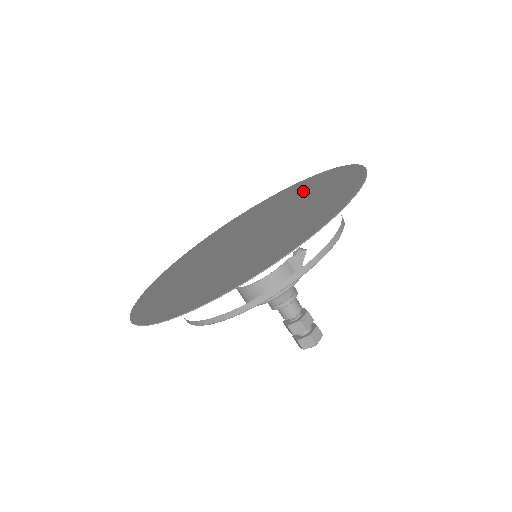
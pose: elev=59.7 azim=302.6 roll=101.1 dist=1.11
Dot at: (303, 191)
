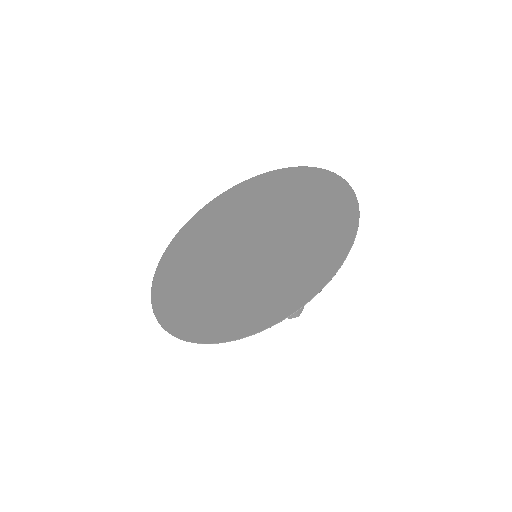
Dot at: (296, 194)
